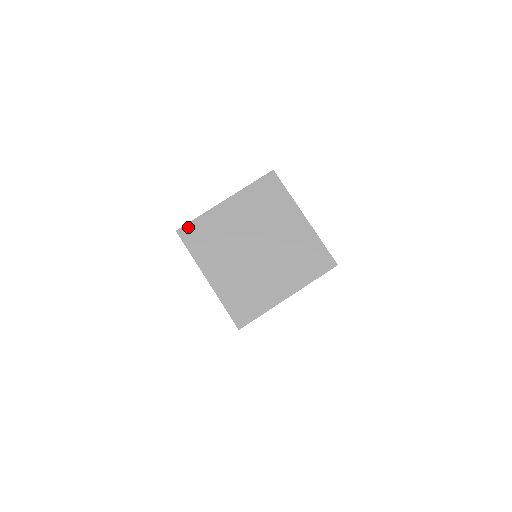
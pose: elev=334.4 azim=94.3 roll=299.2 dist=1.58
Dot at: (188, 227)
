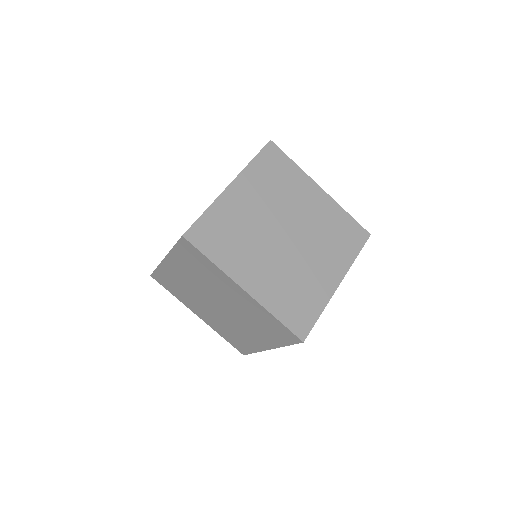
Dot at: (197, 227)
